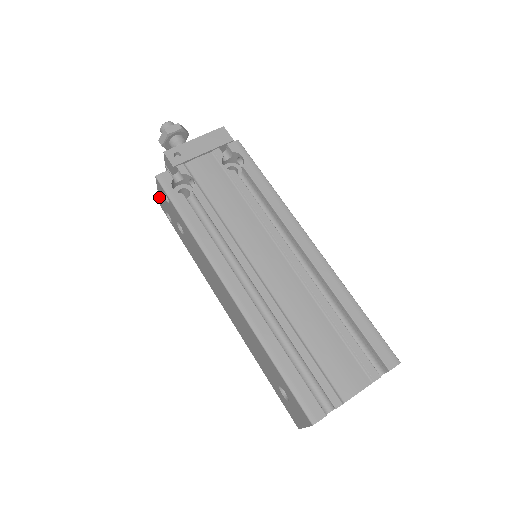
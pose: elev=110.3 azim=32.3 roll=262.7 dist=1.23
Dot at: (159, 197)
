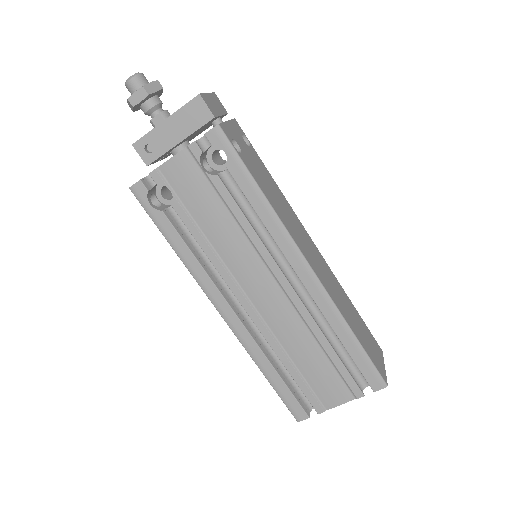
Dot at: occluded
